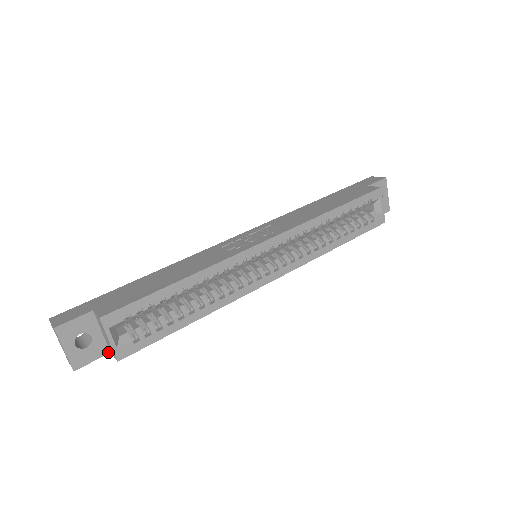
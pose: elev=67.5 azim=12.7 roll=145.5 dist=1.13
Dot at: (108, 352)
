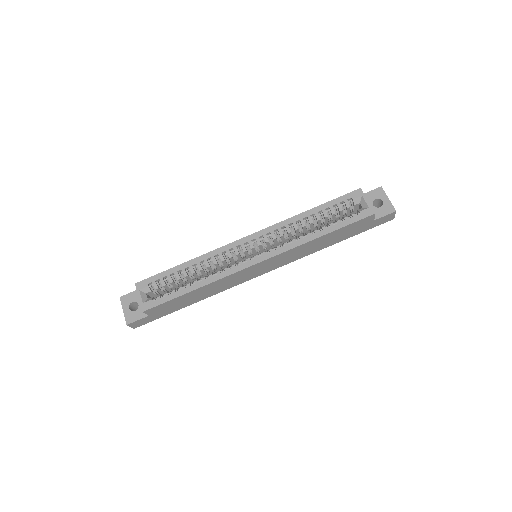
Dot at: (147, 315)
